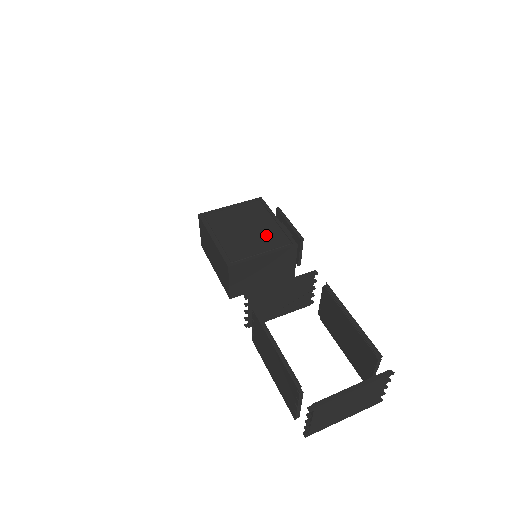
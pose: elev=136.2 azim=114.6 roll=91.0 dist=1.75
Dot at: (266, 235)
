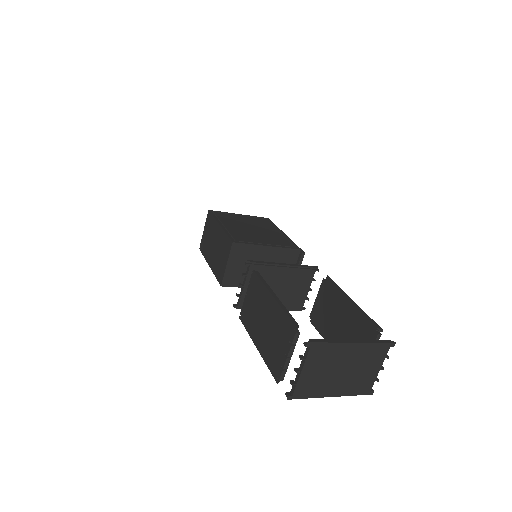
Dot at: (271, 237)
